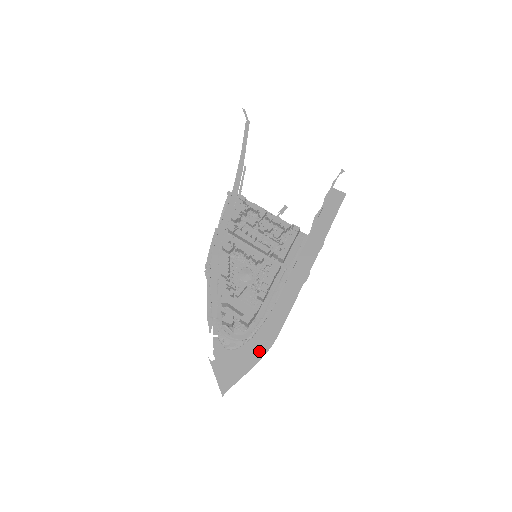
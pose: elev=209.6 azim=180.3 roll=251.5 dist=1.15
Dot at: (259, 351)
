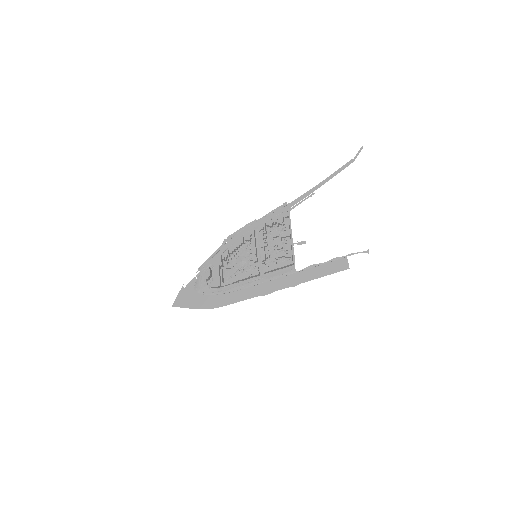
Dot at: (205, 305)
